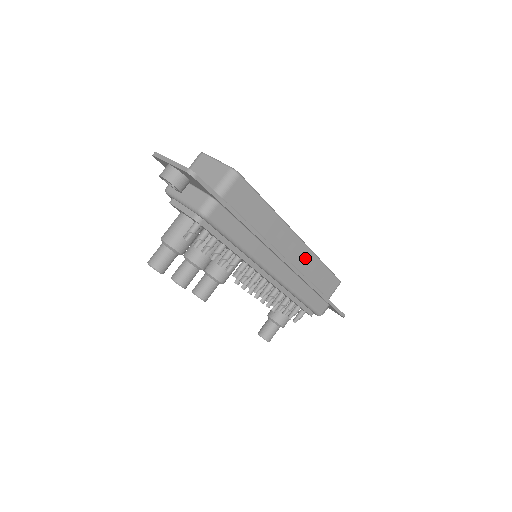
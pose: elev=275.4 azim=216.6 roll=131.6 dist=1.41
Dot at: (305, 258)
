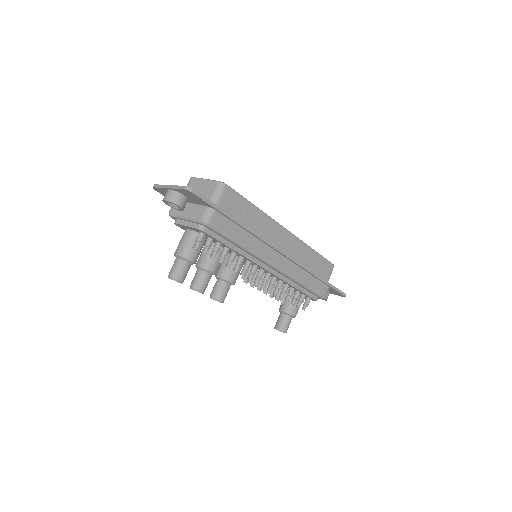
Dot at: (298, 248)
